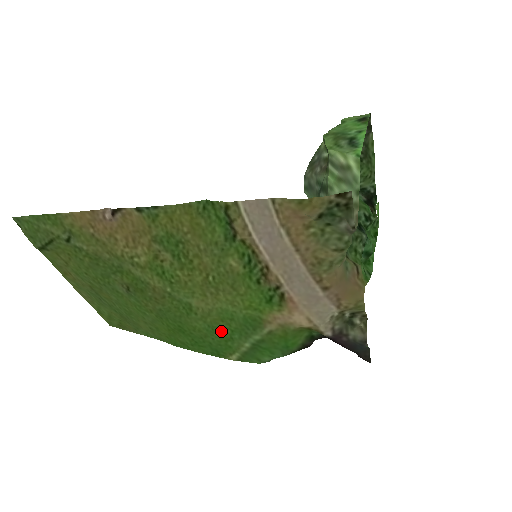
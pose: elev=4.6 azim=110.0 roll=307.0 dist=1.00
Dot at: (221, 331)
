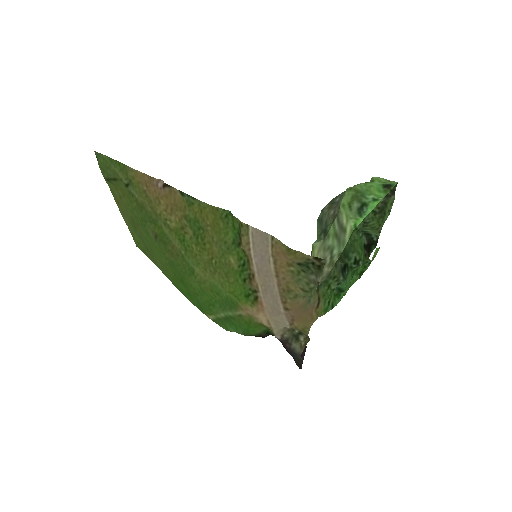
Dot at: (208, 297)
